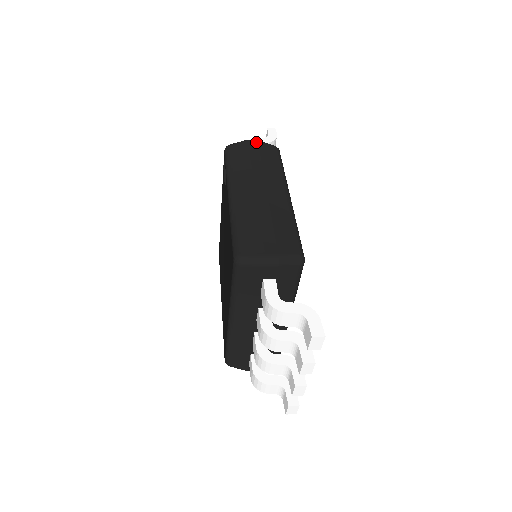
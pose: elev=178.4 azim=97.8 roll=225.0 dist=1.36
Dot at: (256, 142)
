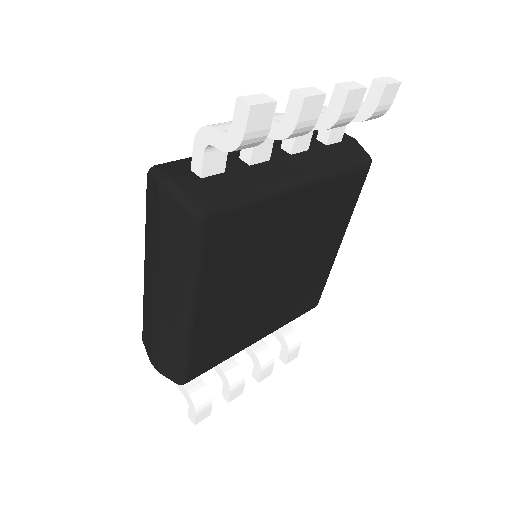
Dot at: (166, 199)
